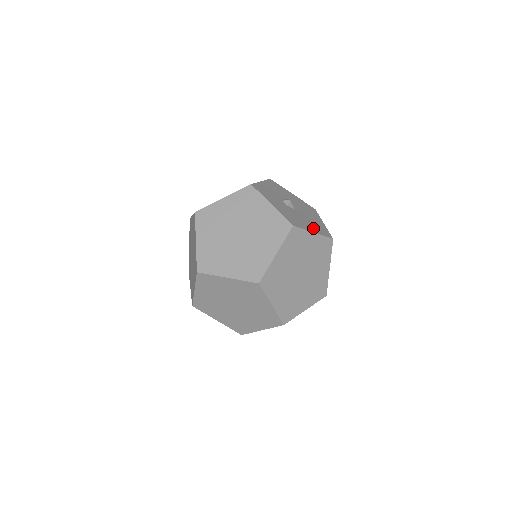
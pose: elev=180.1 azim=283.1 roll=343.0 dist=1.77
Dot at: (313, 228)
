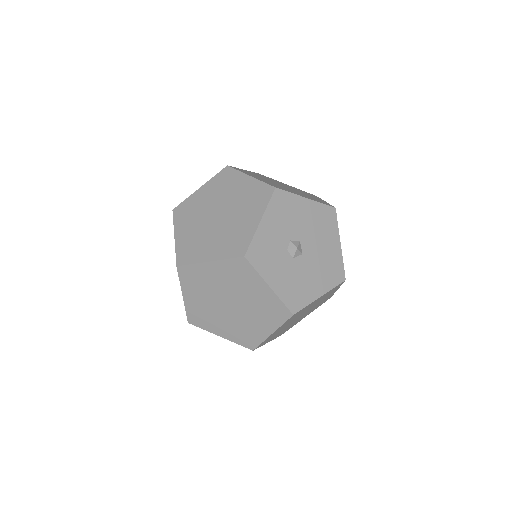
Dot at: (321, 284)
